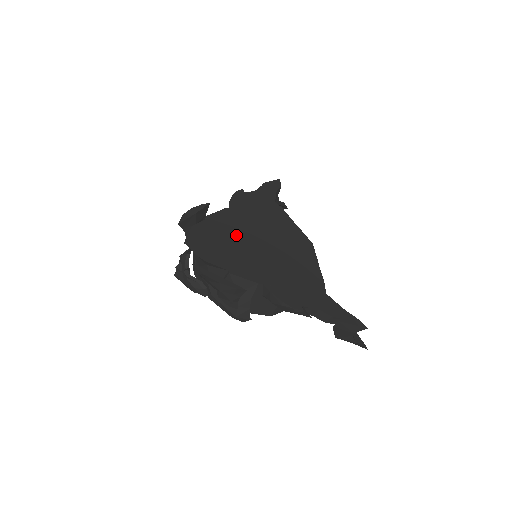
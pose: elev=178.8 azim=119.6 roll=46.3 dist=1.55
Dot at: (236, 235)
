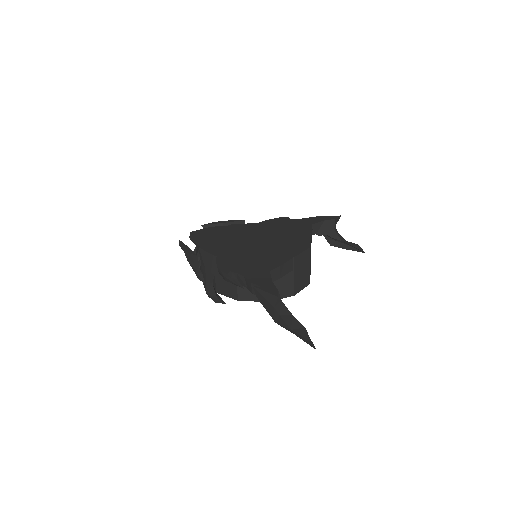
Dot at: (238, 234)
